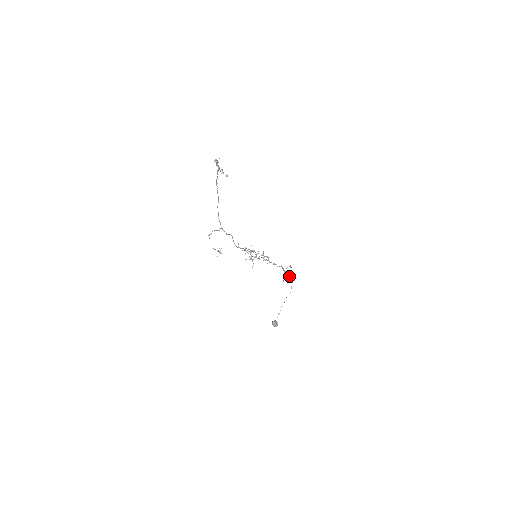
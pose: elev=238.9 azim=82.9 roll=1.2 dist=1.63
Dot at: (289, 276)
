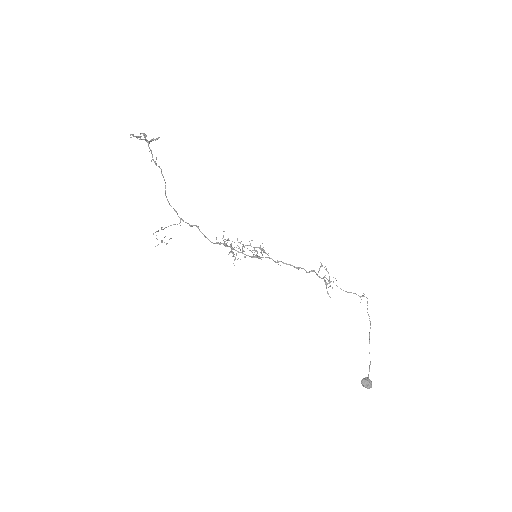
Dot at: (329, 283)
